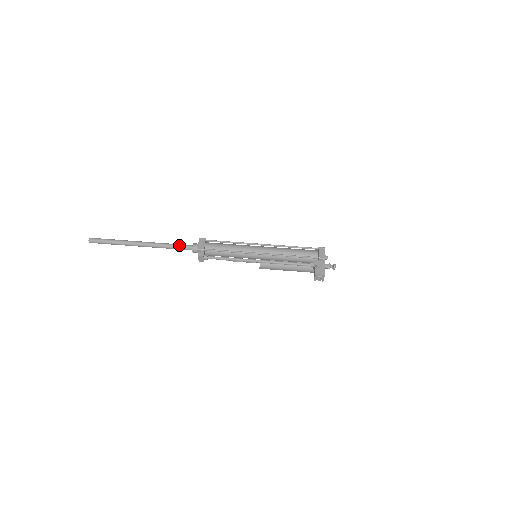
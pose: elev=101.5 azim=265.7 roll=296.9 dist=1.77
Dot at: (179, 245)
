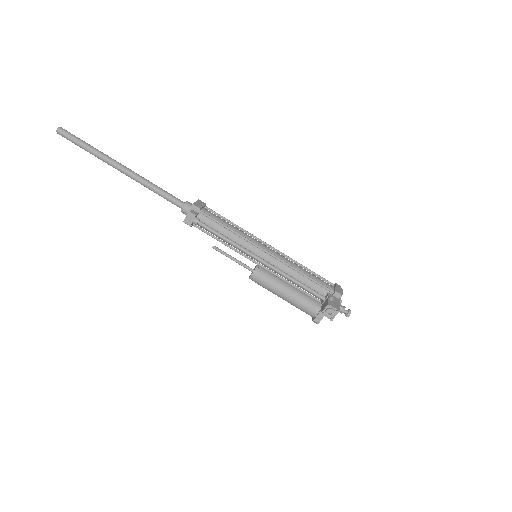
Dot at: (169, 193)
